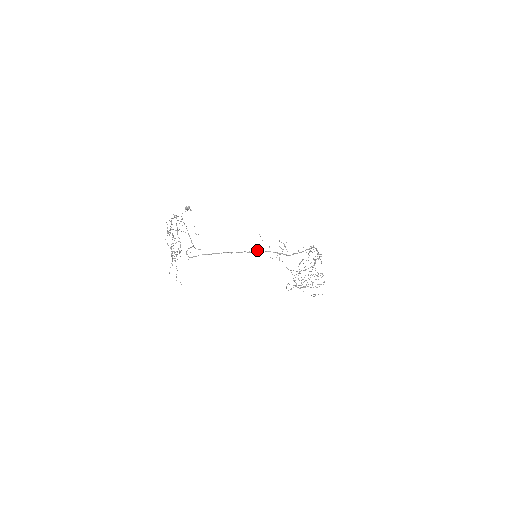
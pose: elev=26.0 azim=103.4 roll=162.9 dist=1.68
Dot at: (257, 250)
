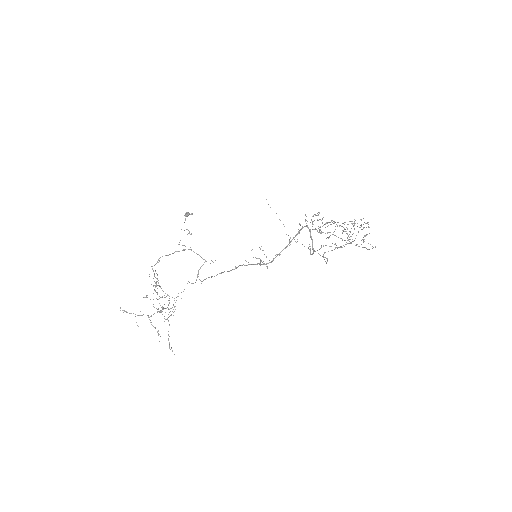
Dot at: (239, 265)
